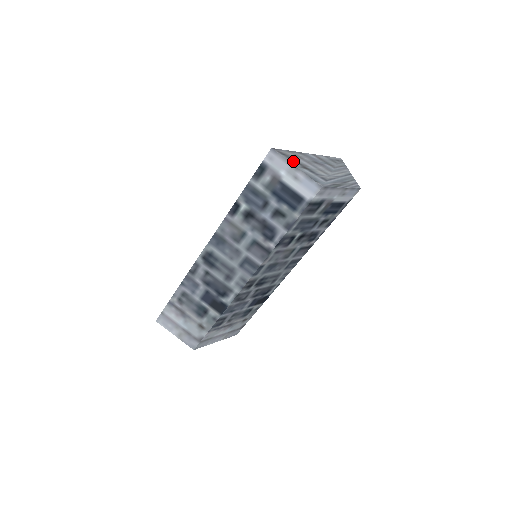
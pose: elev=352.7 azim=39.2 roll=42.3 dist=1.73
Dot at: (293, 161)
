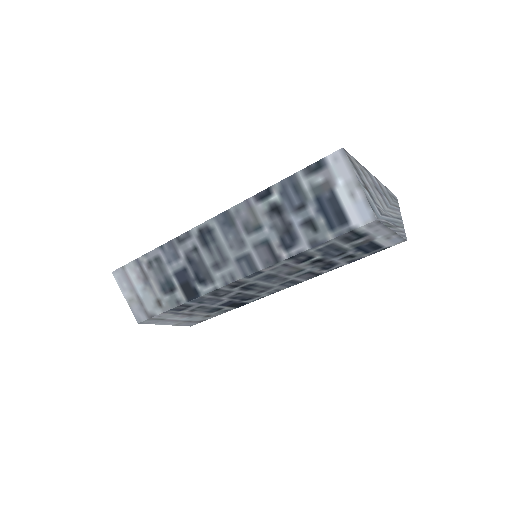
Dot at: (358, 174)
